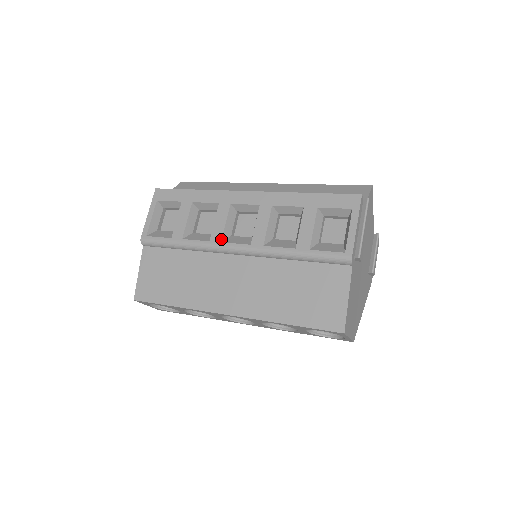
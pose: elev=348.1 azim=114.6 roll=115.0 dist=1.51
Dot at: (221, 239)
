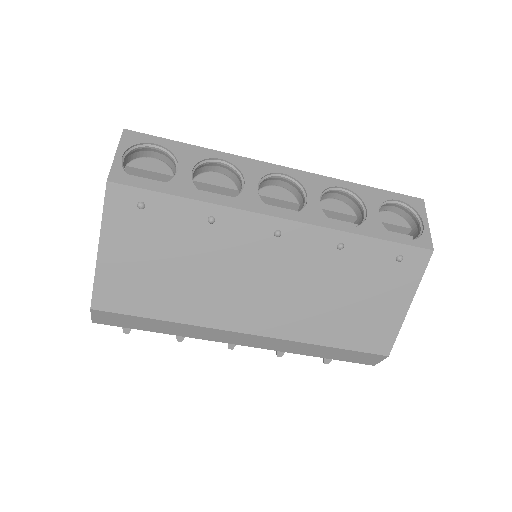
Dot at: occluded
